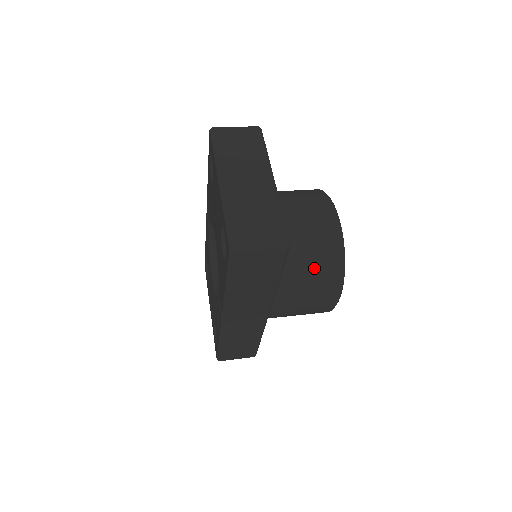
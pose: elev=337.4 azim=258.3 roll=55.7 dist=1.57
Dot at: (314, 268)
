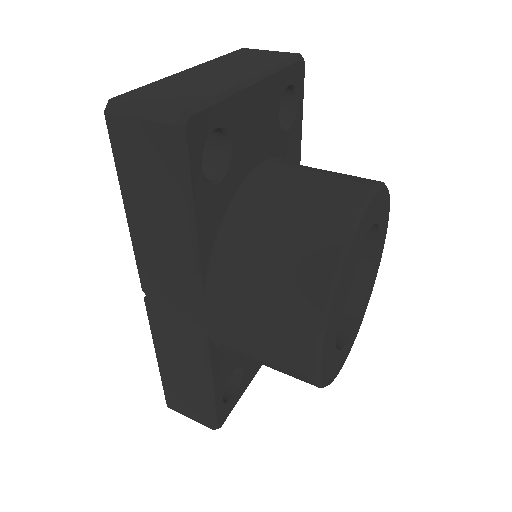
Dot at: (282, 254)
